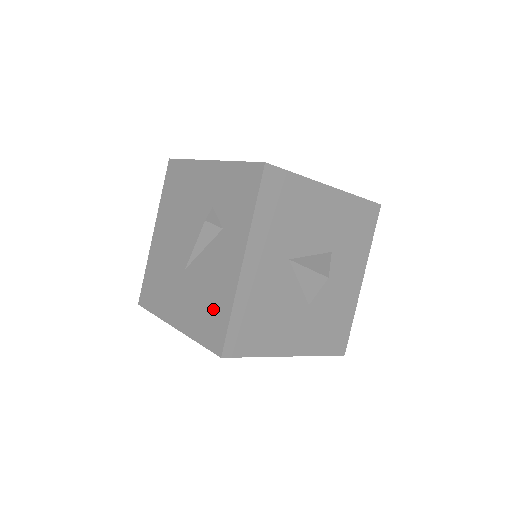
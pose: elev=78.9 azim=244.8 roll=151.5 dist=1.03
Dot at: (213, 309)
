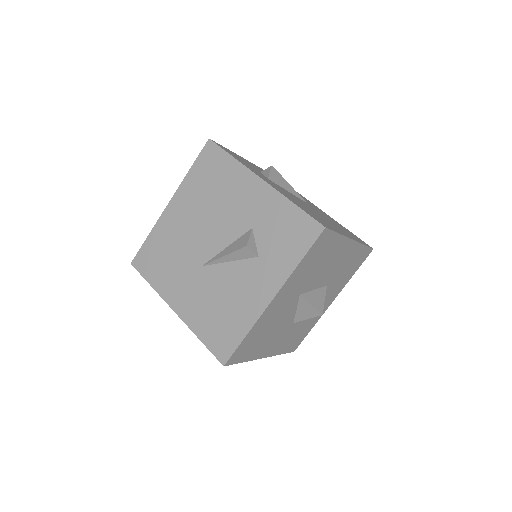
Dot at: (226, 322)
